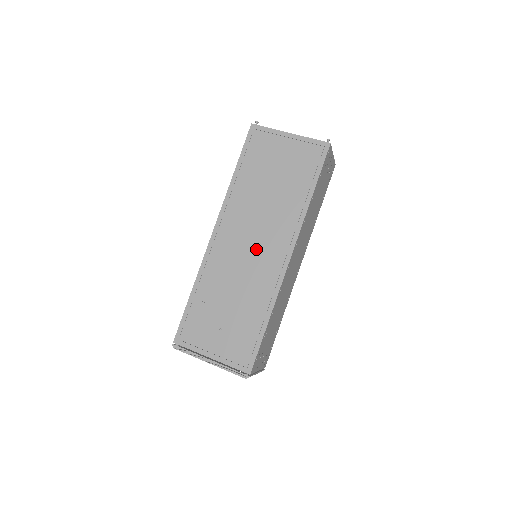
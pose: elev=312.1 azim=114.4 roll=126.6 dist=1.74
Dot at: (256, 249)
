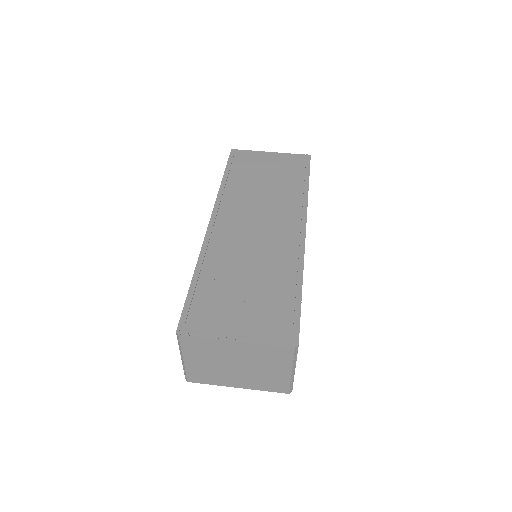
Dot at: (265, 227)
